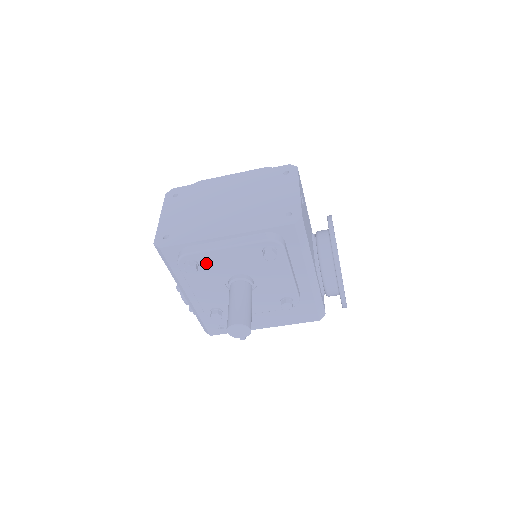
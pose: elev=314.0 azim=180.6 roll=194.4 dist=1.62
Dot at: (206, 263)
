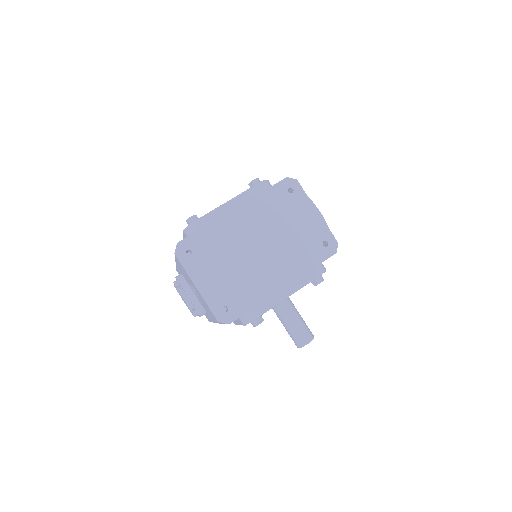
Dot at: occluded
